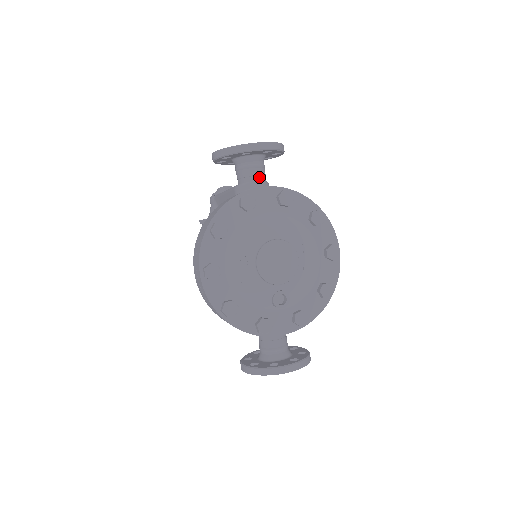
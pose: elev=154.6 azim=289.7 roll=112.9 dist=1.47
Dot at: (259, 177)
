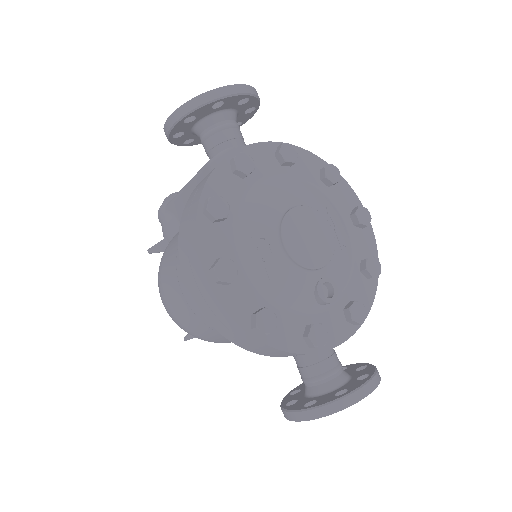
Dot at: (239, 140)
